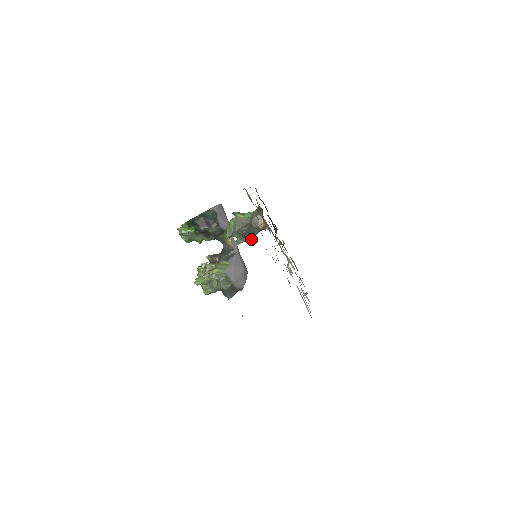
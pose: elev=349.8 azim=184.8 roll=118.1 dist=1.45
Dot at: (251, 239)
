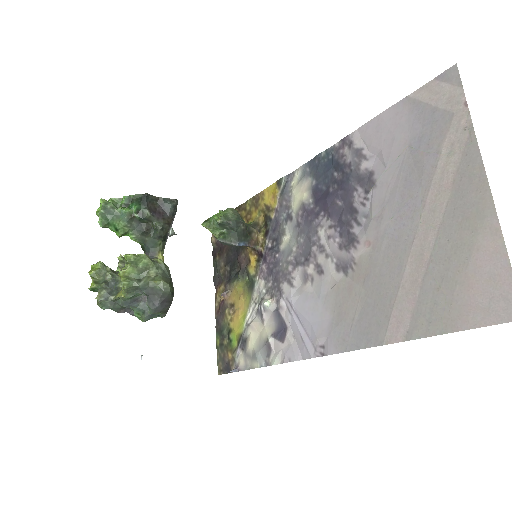
Dot at: (237, 245)
